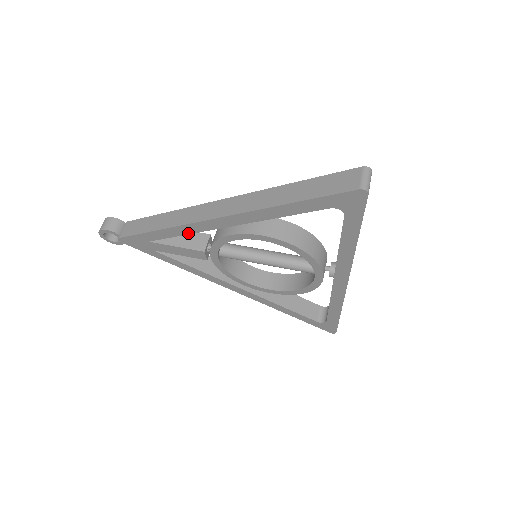
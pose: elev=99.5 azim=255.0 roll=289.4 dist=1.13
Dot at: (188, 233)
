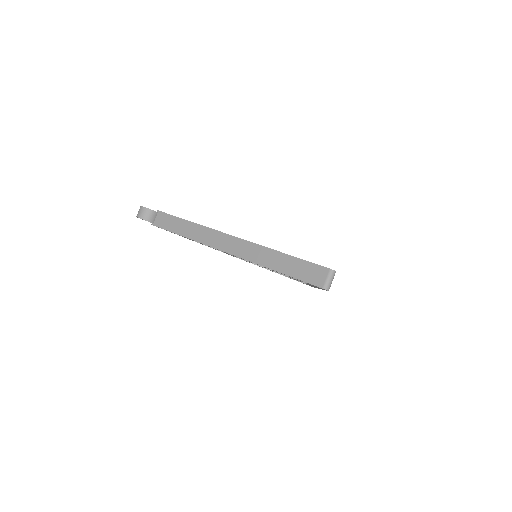
Dot at: occluded
